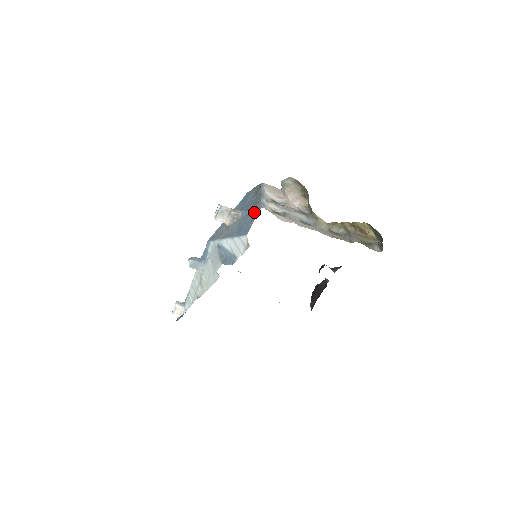
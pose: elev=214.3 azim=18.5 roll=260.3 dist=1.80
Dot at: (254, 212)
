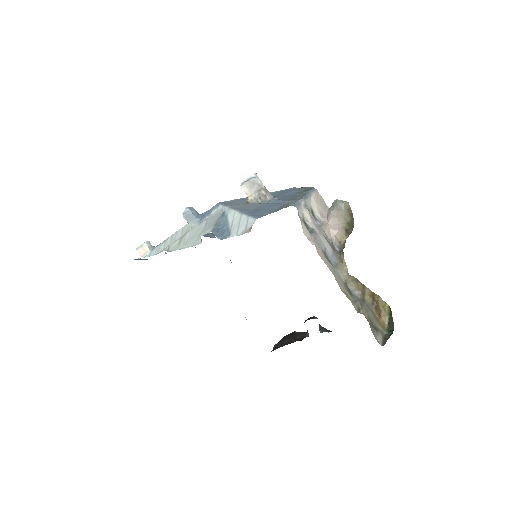
Dot at: (283, 205)
